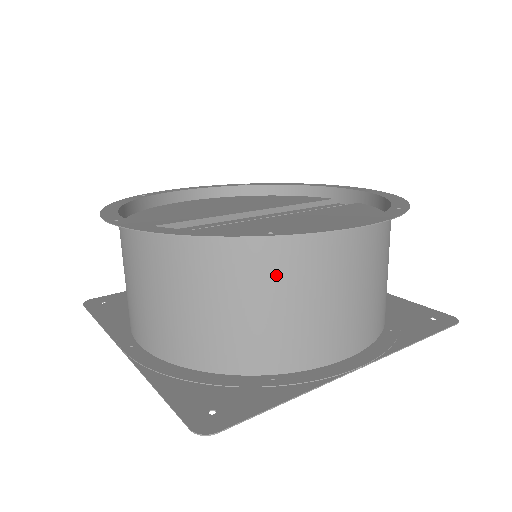
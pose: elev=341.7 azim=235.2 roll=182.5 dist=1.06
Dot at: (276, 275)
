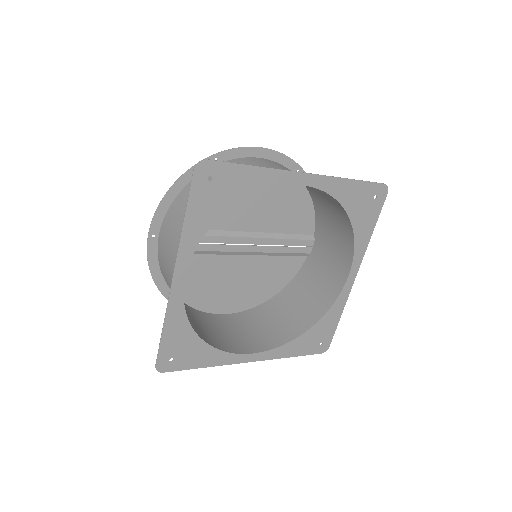
Dot at: occluded
